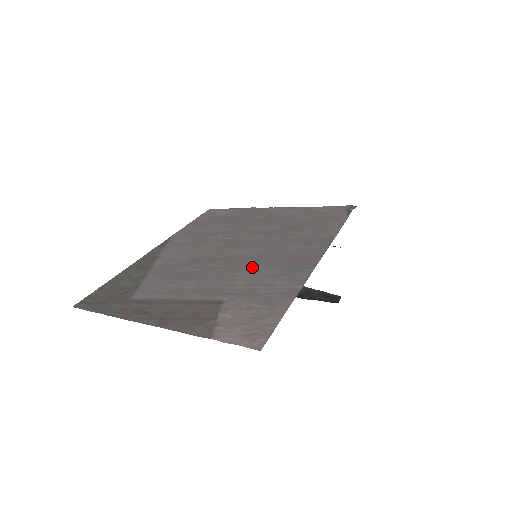
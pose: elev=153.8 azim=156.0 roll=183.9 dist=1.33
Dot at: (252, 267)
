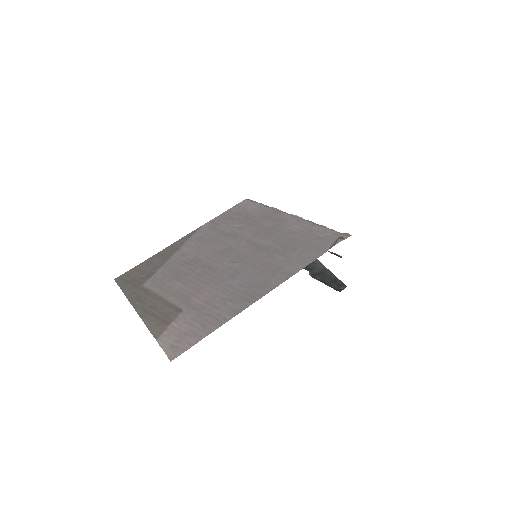
Dot at: (220, 285)
